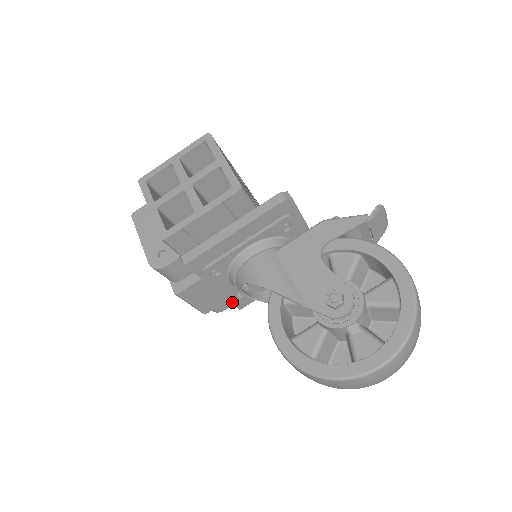
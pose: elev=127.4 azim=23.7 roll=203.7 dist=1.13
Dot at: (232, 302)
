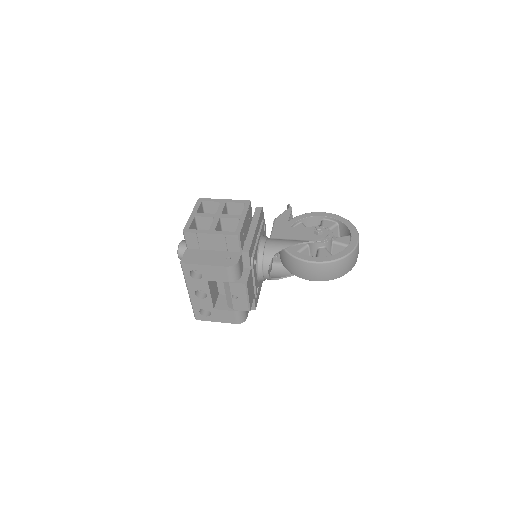
Dot at: (254, 299)
